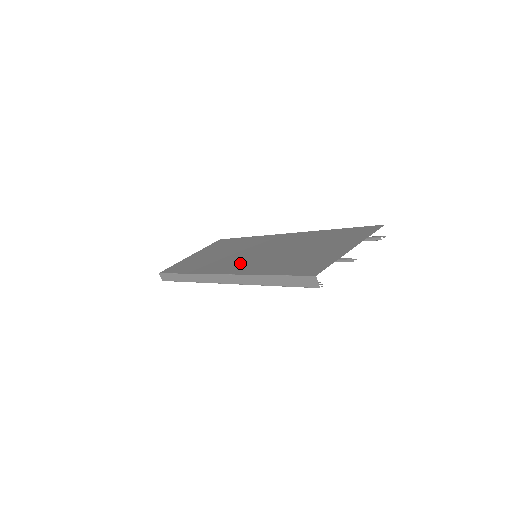
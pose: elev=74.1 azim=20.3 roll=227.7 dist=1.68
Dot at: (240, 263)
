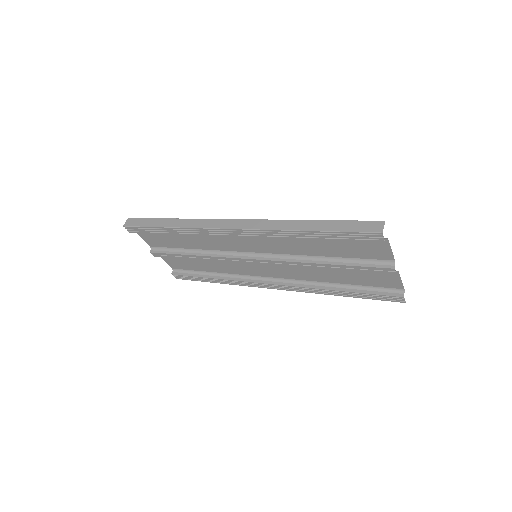
Dot at: occluded
